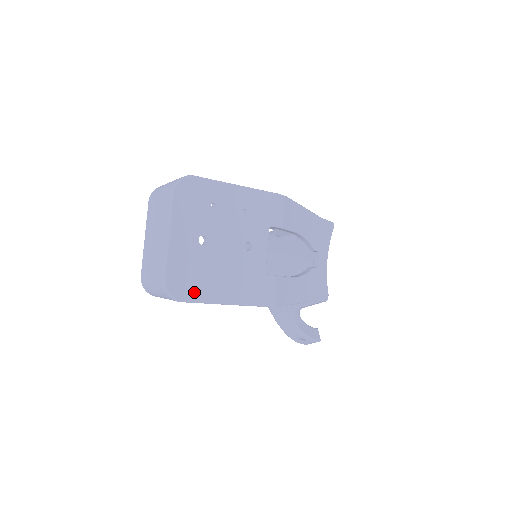
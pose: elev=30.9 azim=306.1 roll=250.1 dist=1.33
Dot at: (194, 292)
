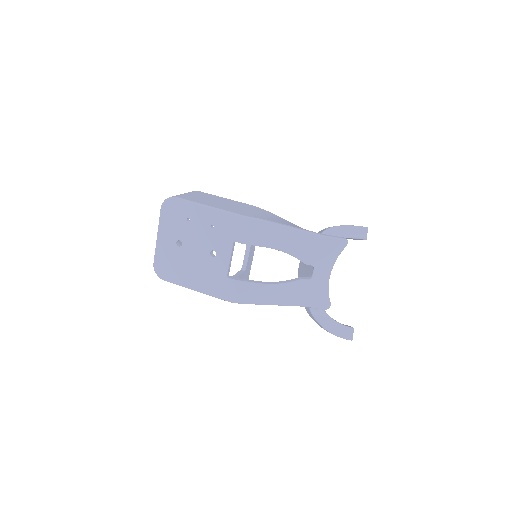
Dot at: (172, 277)
